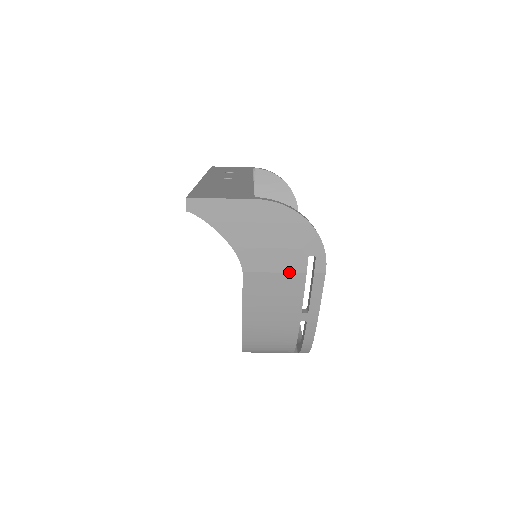
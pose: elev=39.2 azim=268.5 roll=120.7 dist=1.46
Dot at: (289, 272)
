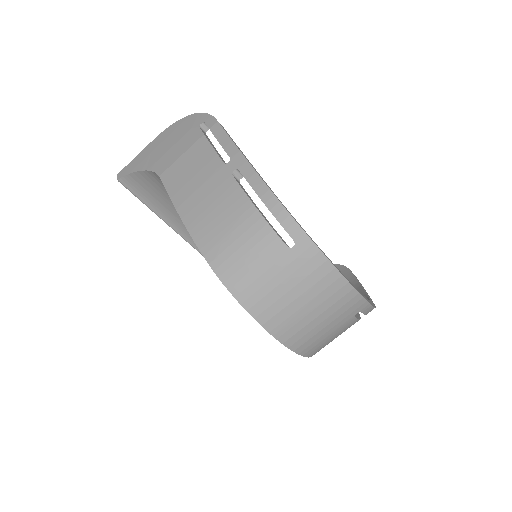
Dot at: (191, 146)
